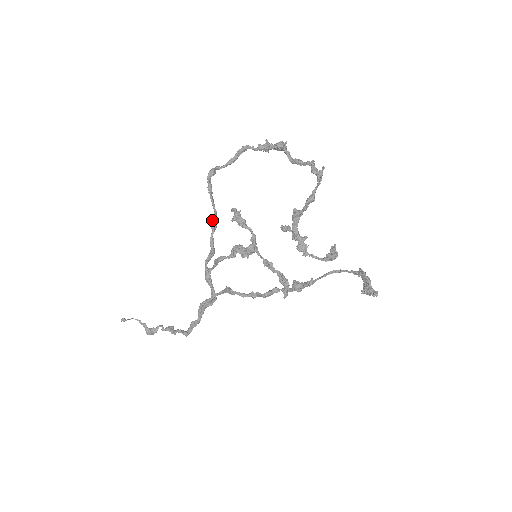
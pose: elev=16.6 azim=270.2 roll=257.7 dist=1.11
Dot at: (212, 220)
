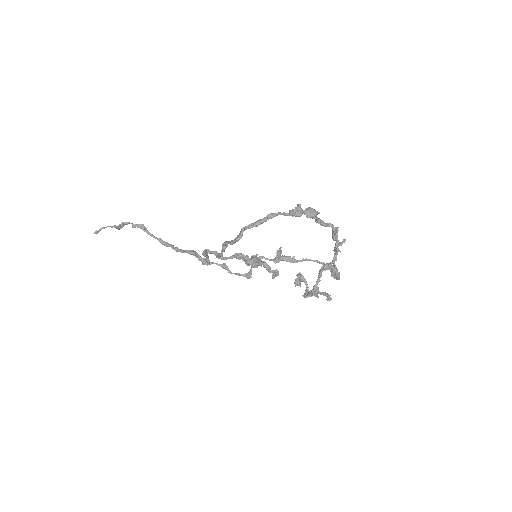
Dot at: (224, 245)
